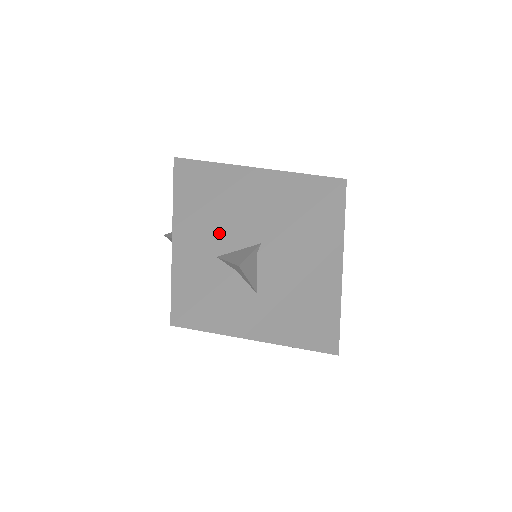
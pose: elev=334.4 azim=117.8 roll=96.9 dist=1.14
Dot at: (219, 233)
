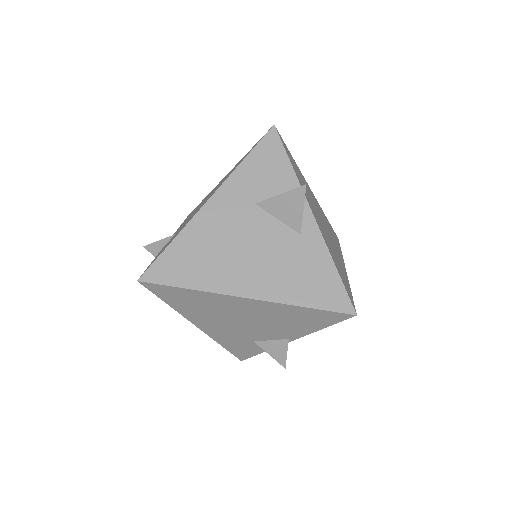
Dot at: (246, 332)
